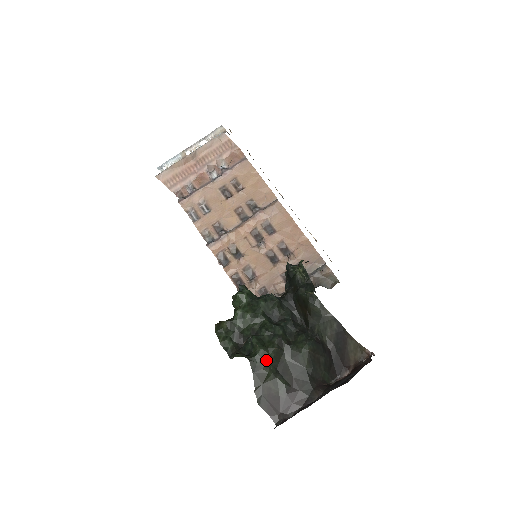
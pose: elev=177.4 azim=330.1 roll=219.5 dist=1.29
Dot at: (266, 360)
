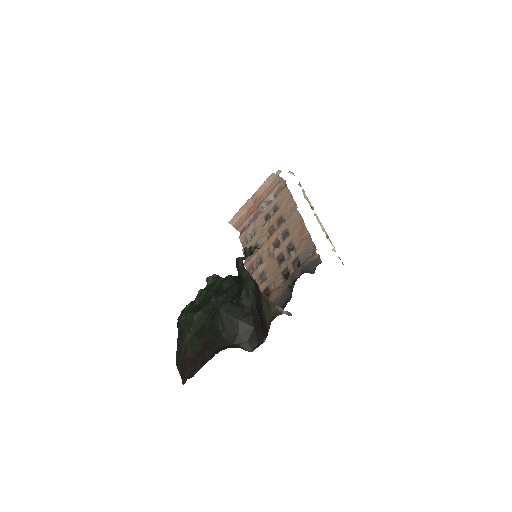
Dot at: (189, 323)
